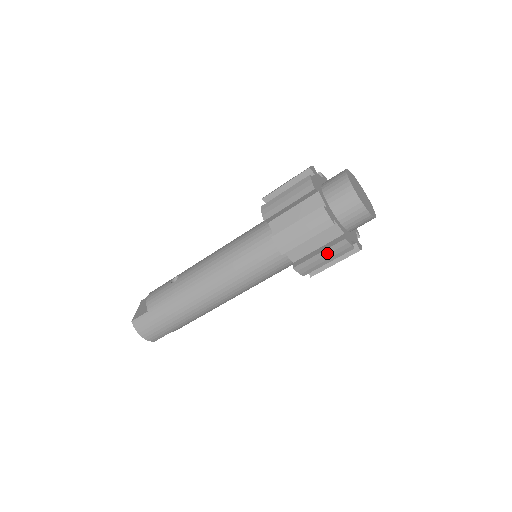
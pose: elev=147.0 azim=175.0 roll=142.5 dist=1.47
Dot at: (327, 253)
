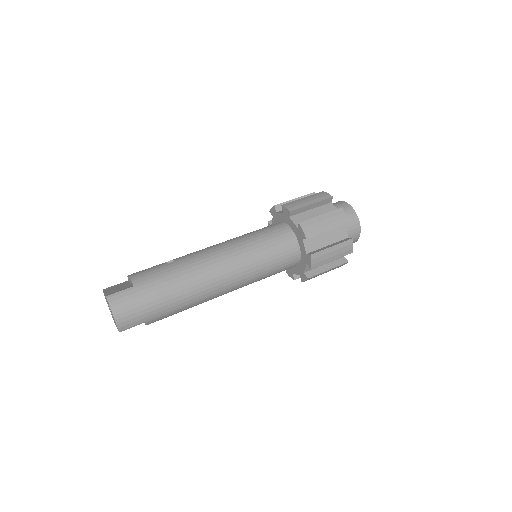
Dot at: (337, 248)
